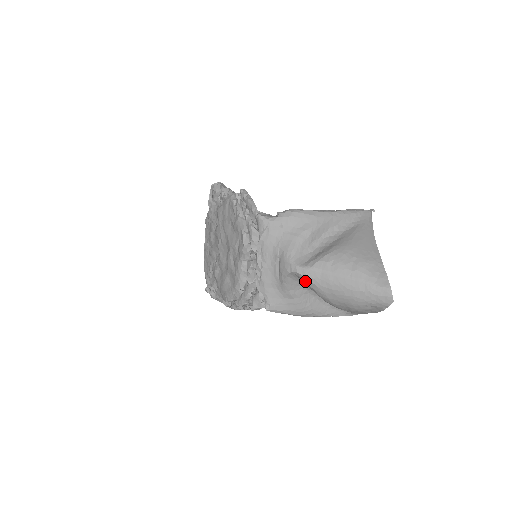
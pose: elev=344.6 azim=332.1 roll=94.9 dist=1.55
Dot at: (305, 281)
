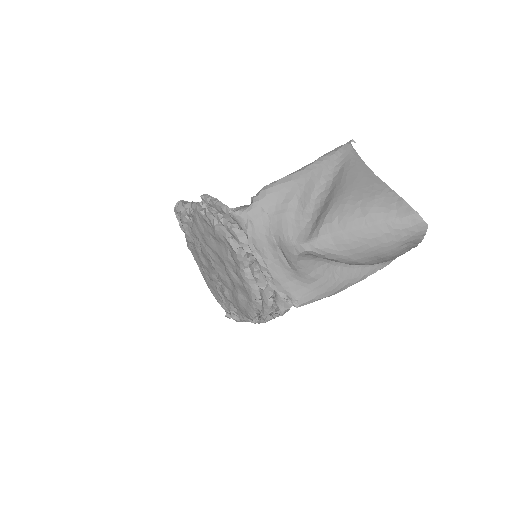
Dot at: (319, 255)
